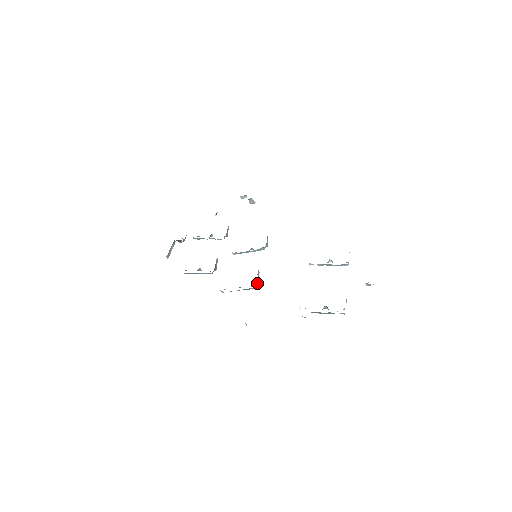
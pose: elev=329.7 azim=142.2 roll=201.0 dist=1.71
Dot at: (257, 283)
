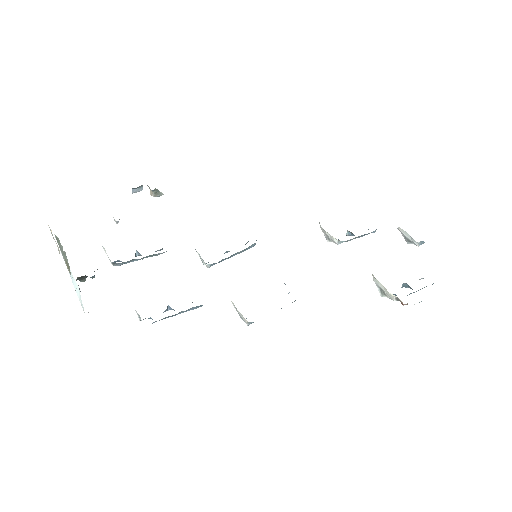
Dot at: occluded
